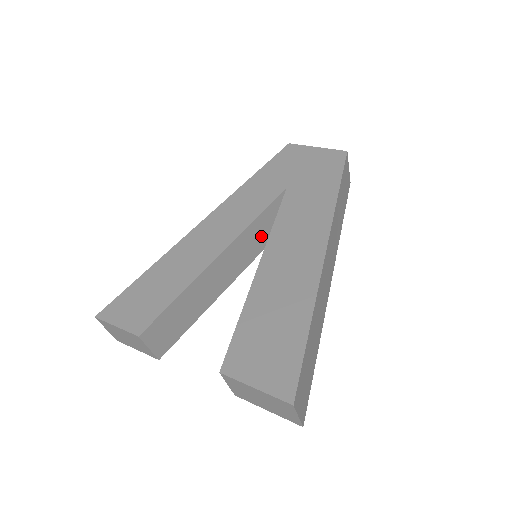
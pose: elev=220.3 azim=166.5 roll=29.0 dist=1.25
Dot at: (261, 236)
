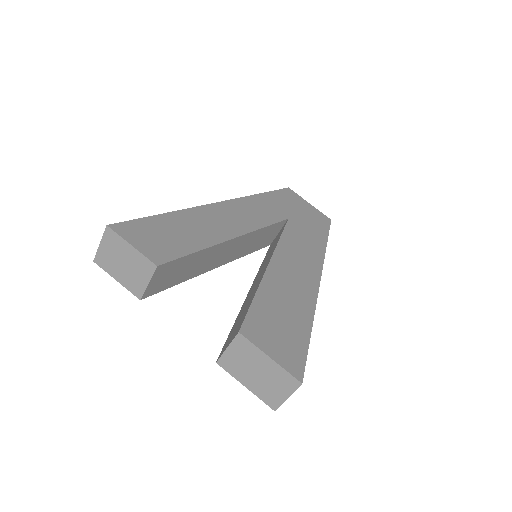
Dot at: (254, 243)
